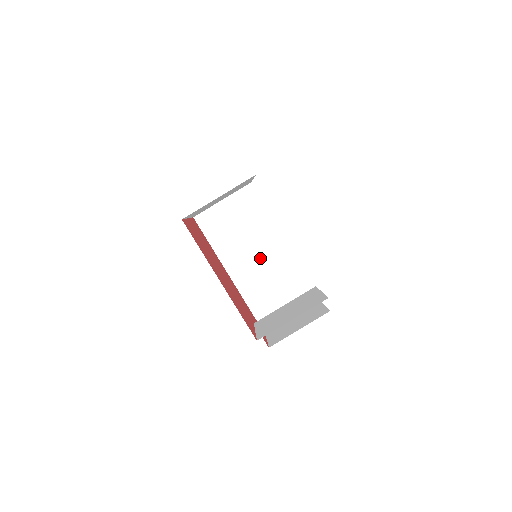
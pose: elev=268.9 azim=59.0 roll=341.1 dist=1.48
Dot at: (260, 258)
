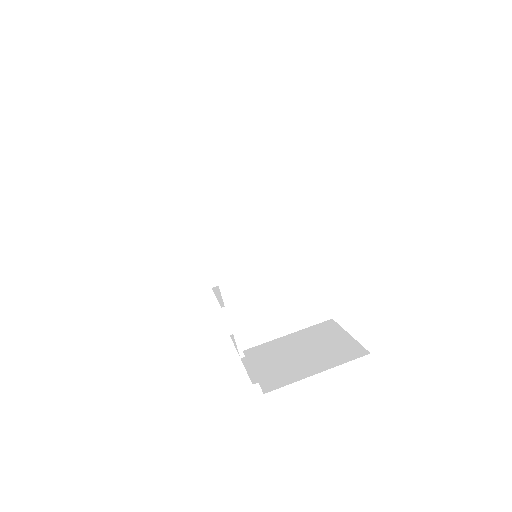
Dot at: (261, 260)
